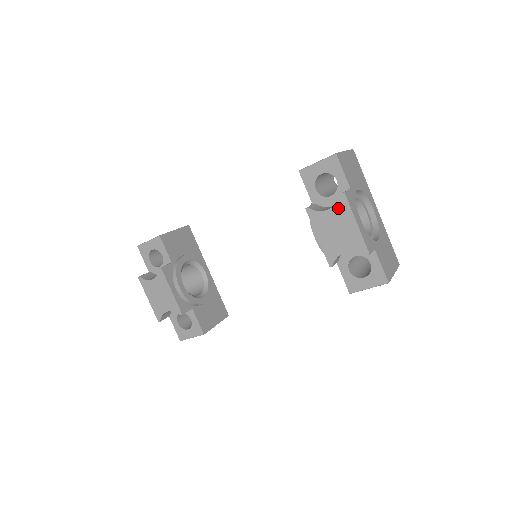
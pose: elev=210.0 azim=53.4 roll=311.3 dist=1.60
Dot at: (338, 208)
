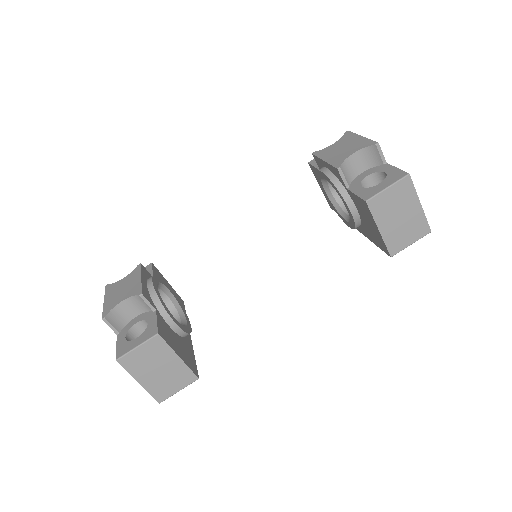
Dot at: (343, 139)
